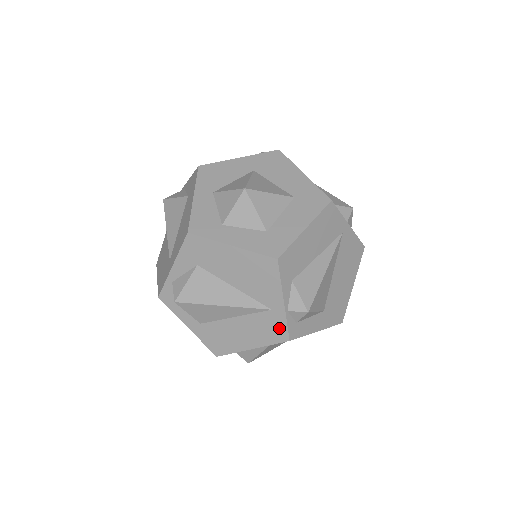
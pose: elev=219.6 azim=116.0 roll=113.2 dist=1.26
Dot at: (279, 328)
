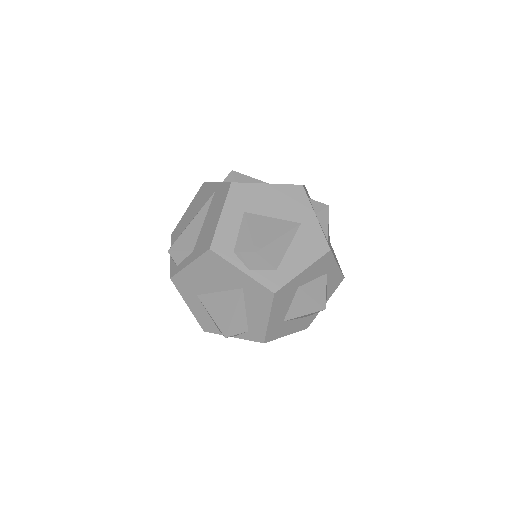
Dot at: (223, 189)
